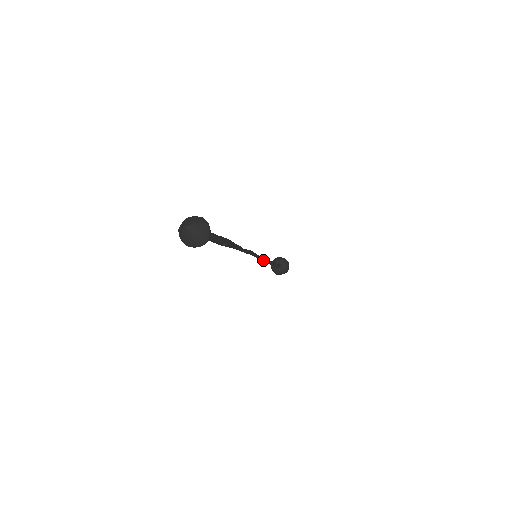
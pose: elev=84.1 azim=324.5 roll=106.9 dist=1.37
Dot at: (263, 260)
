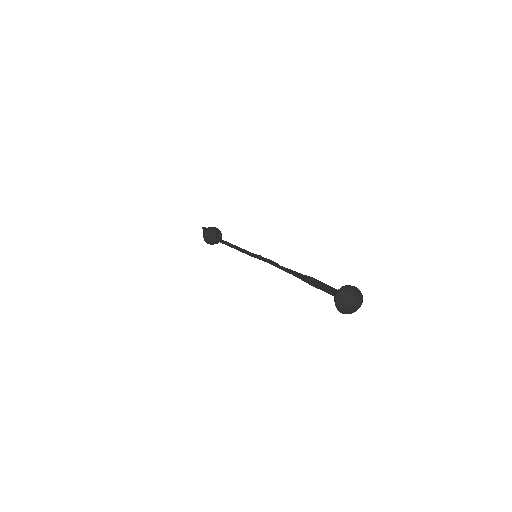
Dot at: (246, 253)
